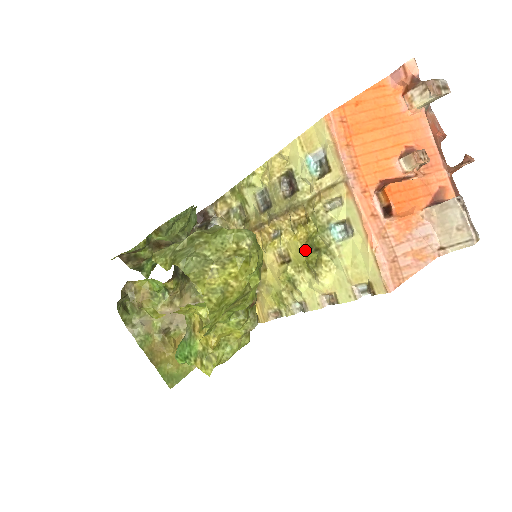
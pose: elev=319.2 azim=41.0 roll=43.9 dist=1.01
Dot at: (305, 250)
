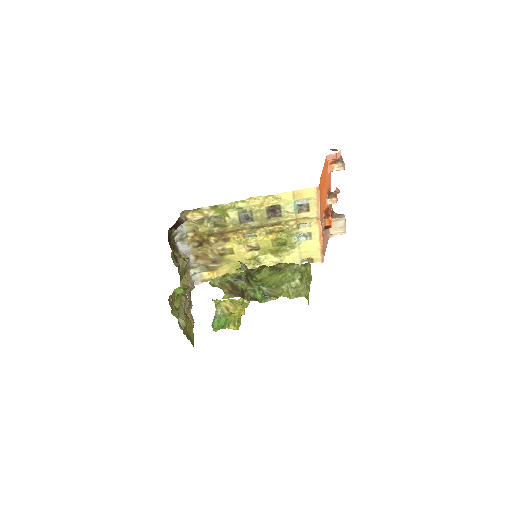
Dot at: (274, 244)
